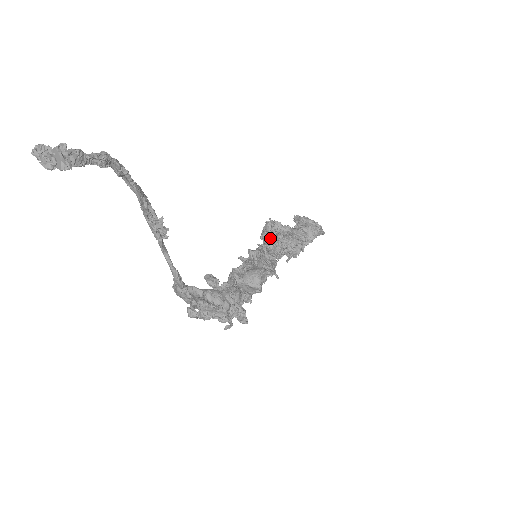
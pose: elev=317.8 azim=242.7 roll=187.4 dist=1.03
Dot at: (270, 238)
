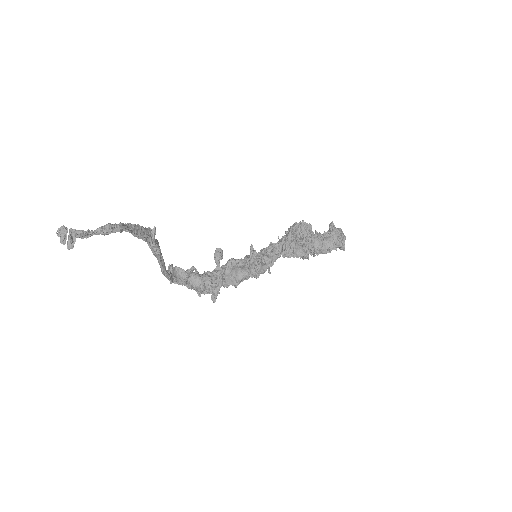
Dot at: (285, 241)
